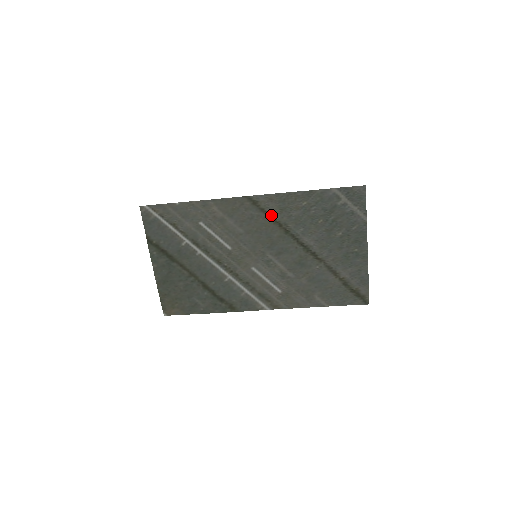
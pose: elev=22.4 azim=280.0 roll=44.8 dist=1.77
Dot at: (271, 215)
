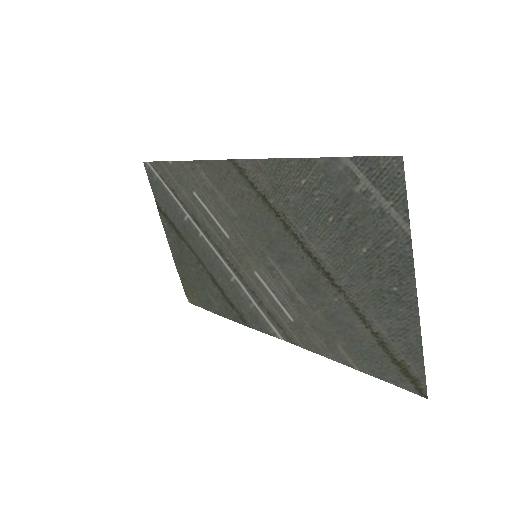
Dot at: (264, 195)
